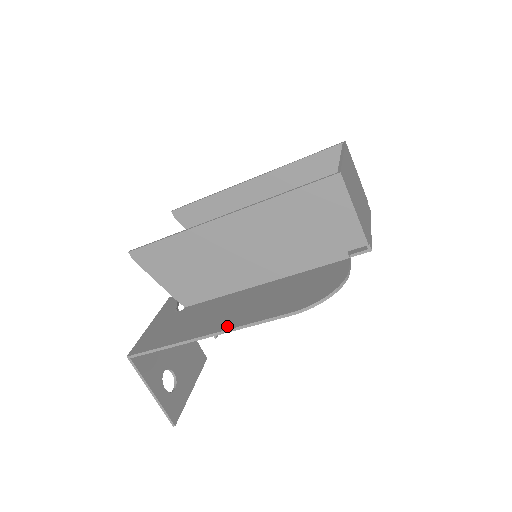
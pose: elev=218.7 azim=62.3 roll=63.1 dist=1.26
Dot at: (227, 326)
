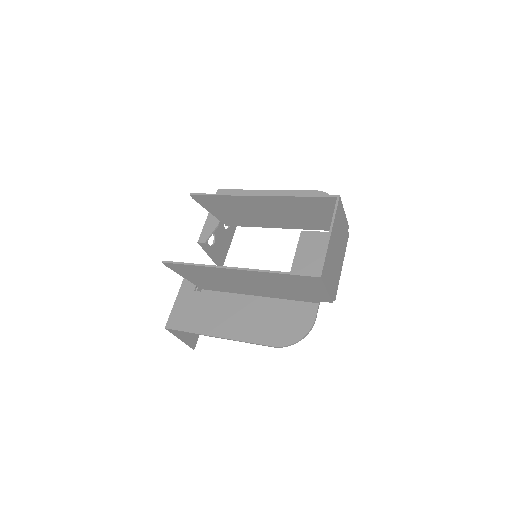
Dot at: (232, 336)
